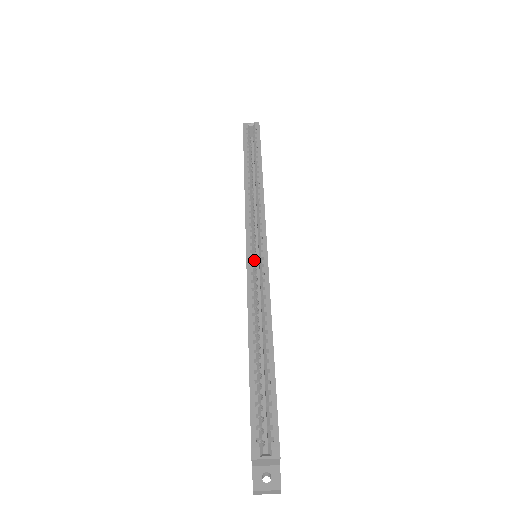
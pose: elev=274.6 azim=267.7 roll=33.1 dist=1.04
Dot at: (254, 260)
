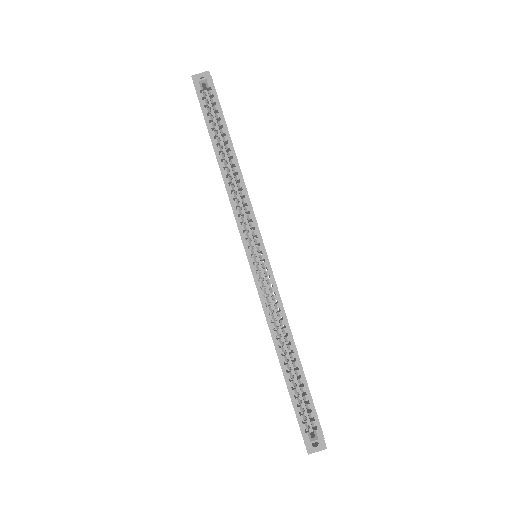
Dot at: (258, 270)
